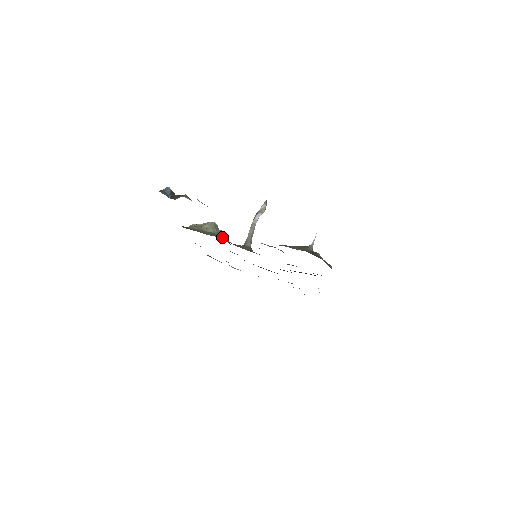
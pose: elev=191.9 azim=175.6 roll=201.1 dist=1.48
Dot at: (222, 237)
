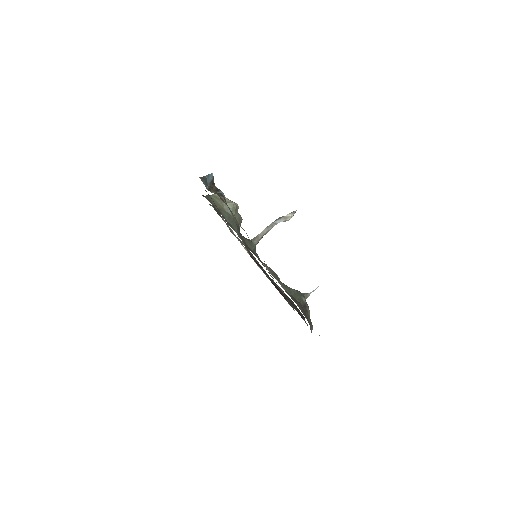
Dot at: (236, 225)
